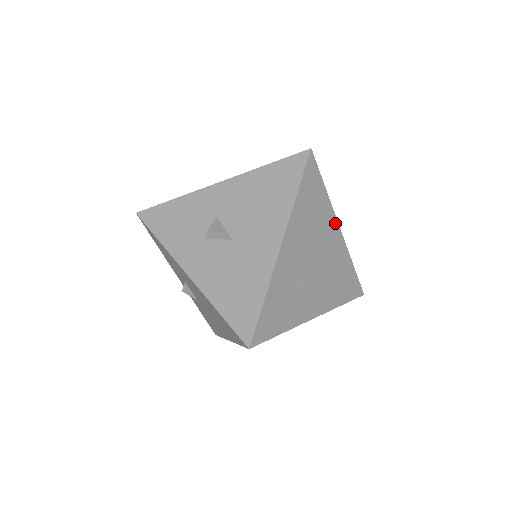
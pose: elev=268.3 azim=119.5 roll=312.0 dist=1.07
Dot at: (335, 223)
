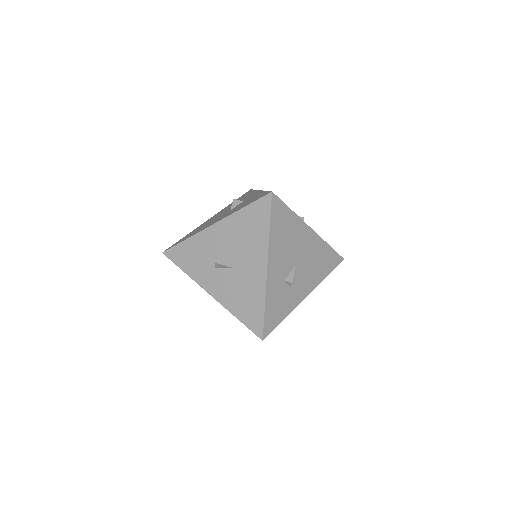
Dot at: (306, 227)
